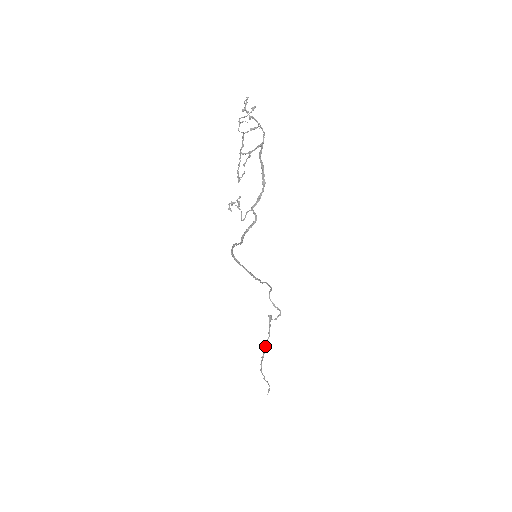
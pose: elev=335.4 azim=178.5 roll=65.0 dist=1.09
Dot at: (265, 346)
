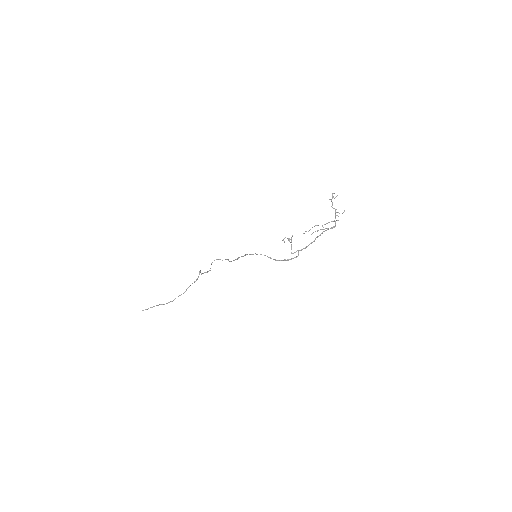
Dot at: occluded
